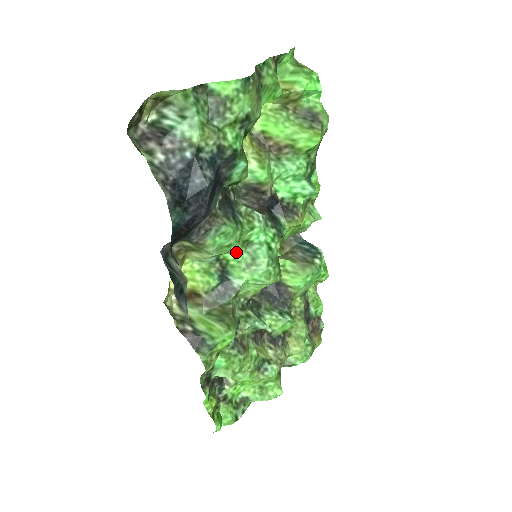
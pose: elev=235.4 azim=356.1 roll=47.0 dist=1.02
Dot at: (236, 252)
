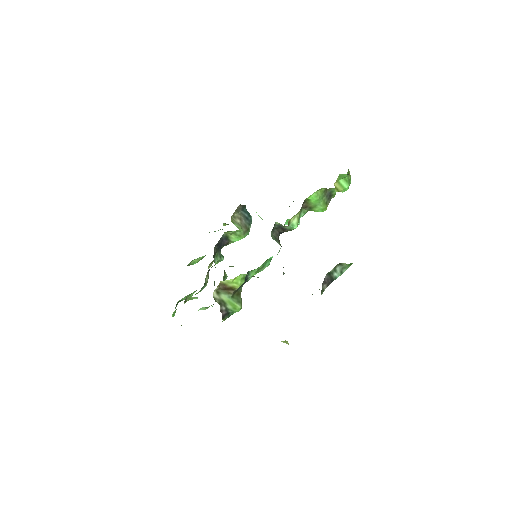
Dot at: occluded
